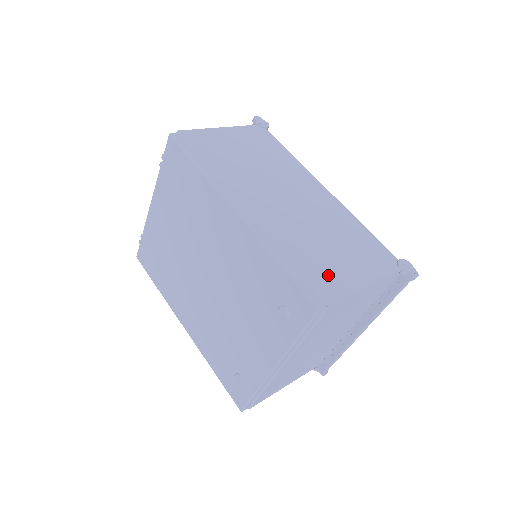
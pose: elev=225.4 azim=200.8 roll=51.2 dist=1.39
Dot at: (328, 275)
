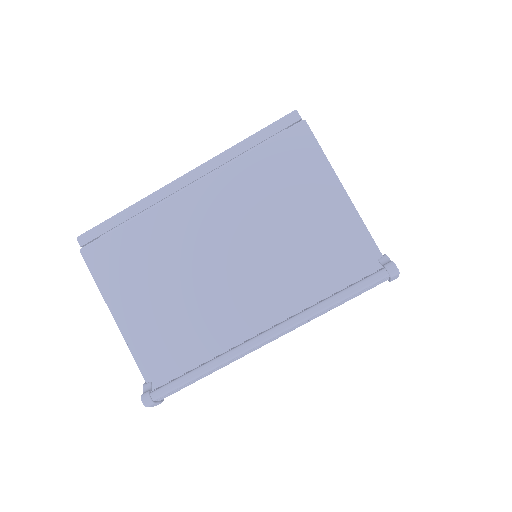
Dot at: occluded
